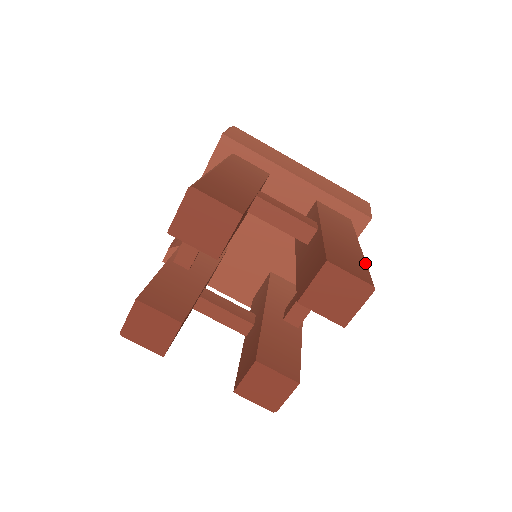
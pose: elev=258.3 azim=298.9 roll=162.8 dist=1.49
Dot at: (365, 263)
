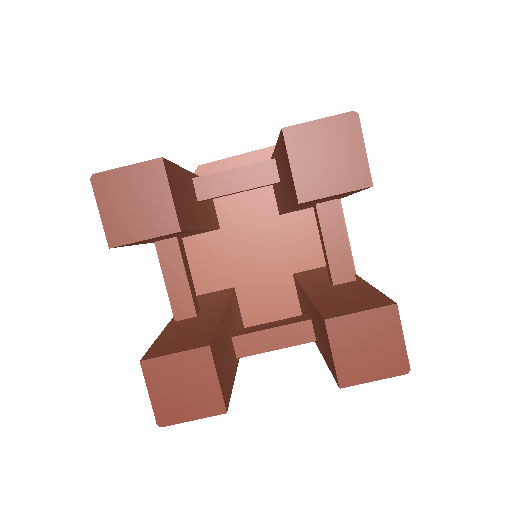
Dot at: occluded
